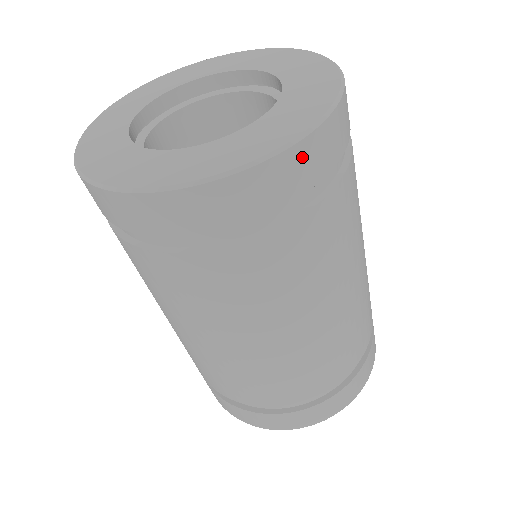
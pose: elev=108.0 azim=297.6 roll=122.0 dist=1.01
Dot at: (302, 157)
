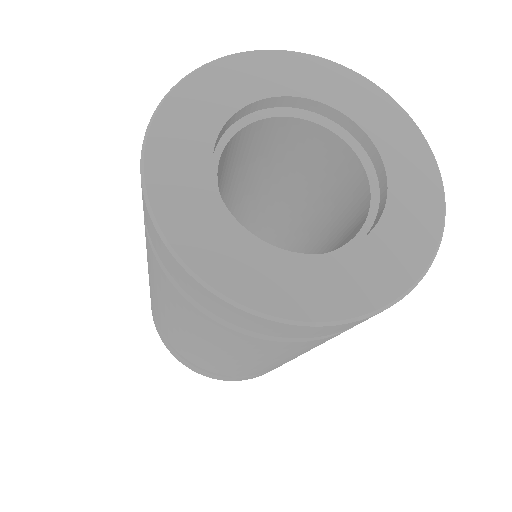
Dot at: occluded
